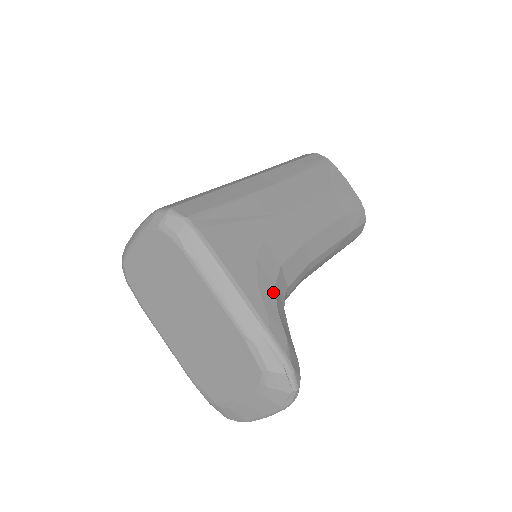
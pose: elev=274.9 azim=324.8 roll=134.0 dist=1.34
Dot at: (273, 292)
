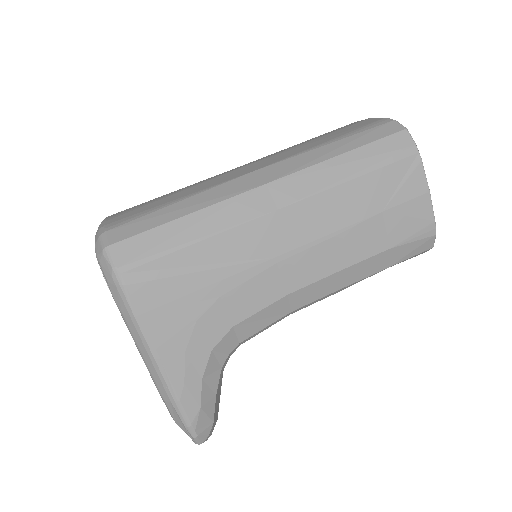
Dot at: (205, 359)
